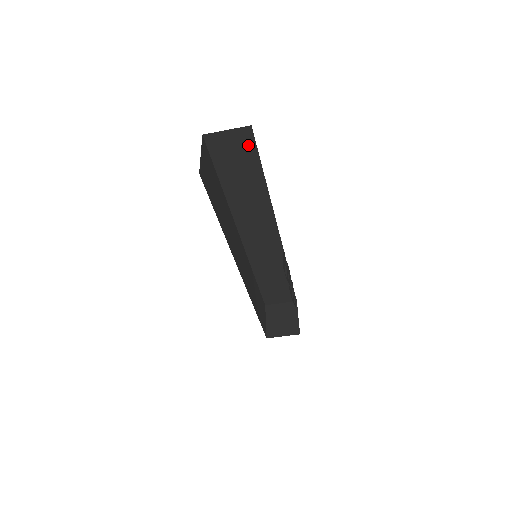
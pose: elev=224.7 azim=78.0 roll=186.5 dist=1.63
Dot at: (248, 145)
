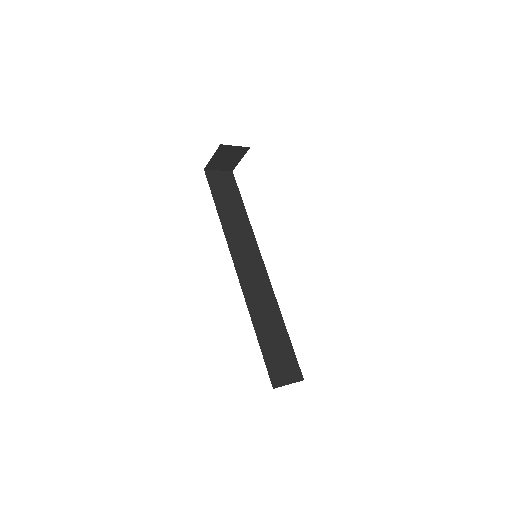
Dot at: occluded
